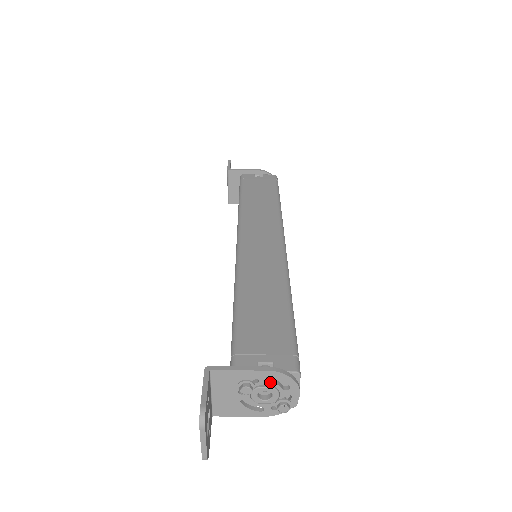
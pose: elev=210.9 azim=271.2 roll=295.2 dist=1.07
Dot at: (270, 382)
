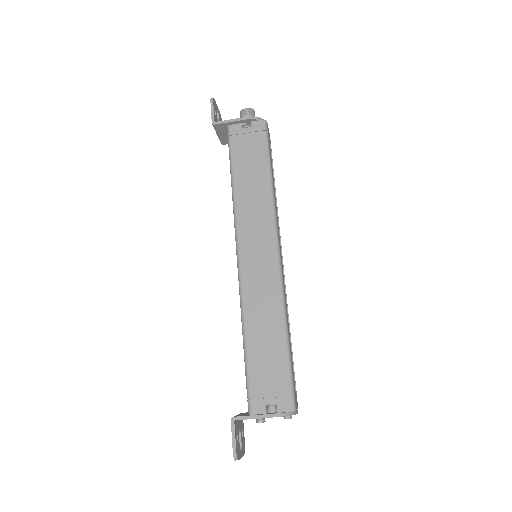
Dot at: occluded
